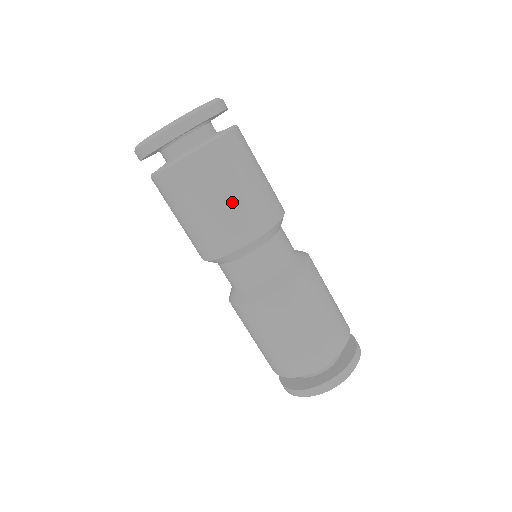
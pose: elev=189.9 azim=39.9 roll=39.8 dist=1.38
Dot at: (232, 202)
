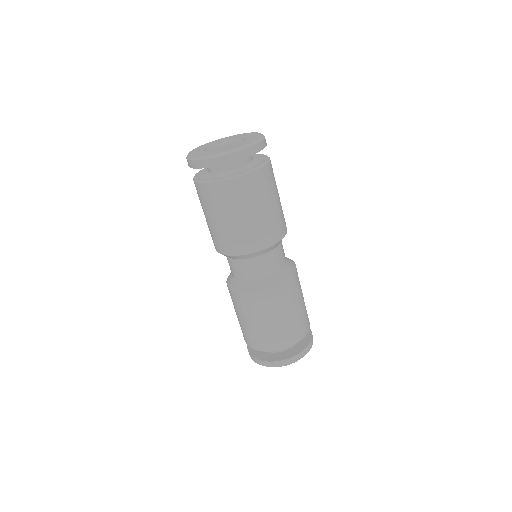
Dot at: (265, 214)
